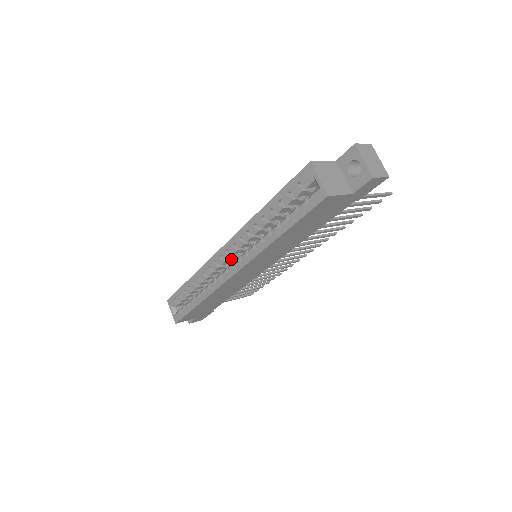
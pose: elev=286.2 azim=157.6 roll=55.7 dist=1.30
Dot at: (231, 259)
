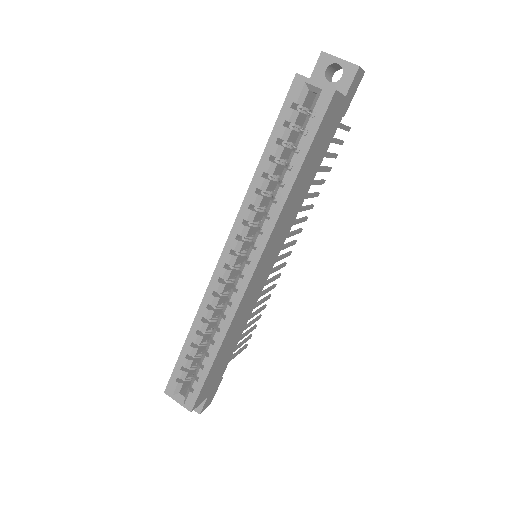
Dot at: (236, 265)
